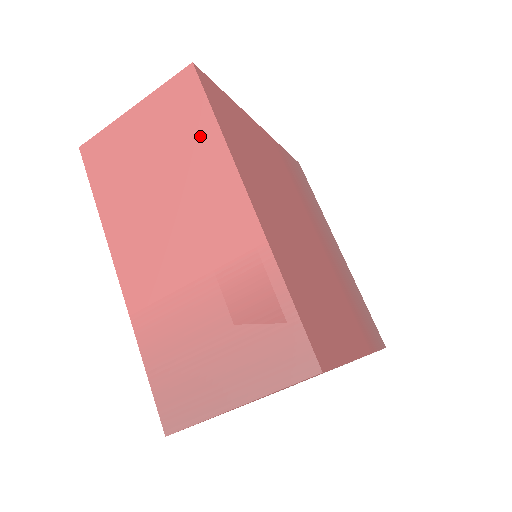
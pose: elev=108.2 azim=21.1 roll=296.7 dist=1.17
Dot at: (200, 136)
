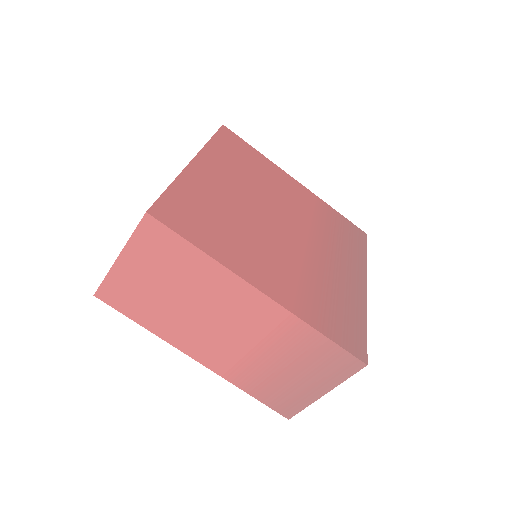
Dot at: occluded
